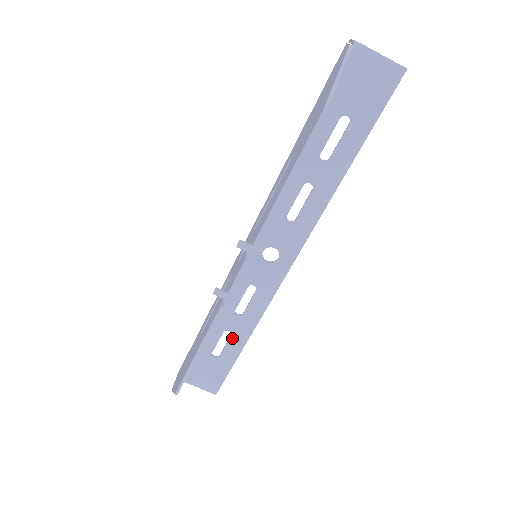
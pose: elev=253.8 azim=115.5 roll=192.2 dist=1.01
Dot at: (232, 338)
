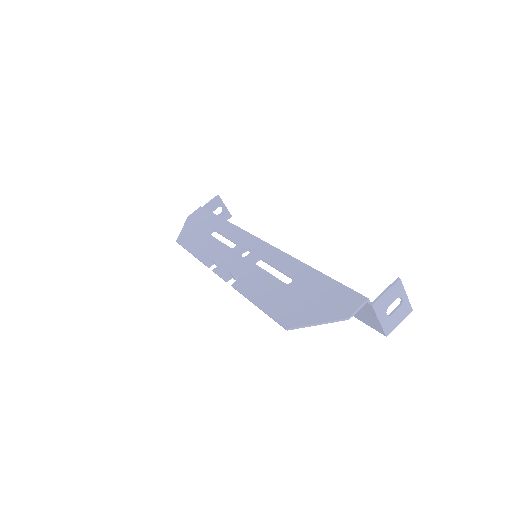
Dot at: occluded
